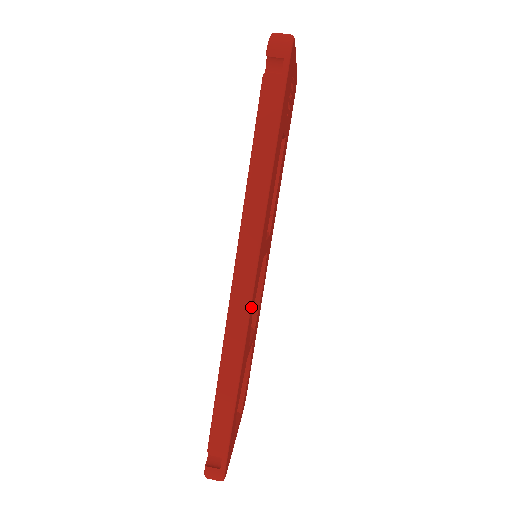
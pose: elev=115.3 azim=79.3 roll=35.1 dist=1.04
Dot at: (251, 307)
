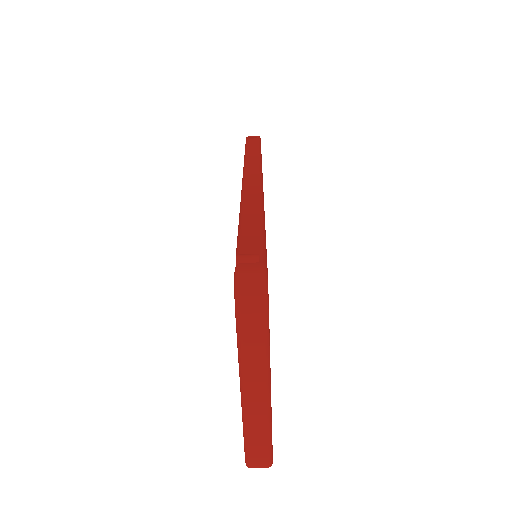
Dot at: occluded
